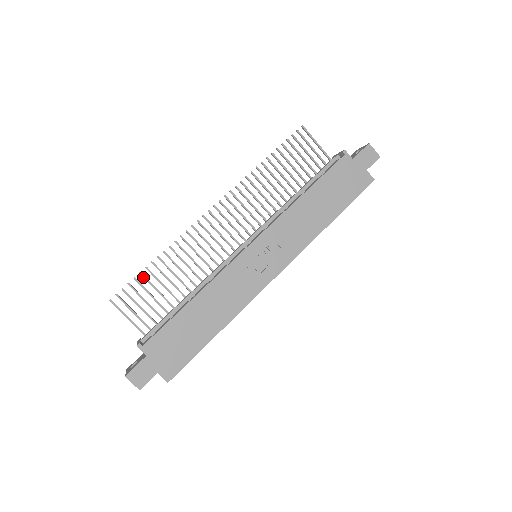
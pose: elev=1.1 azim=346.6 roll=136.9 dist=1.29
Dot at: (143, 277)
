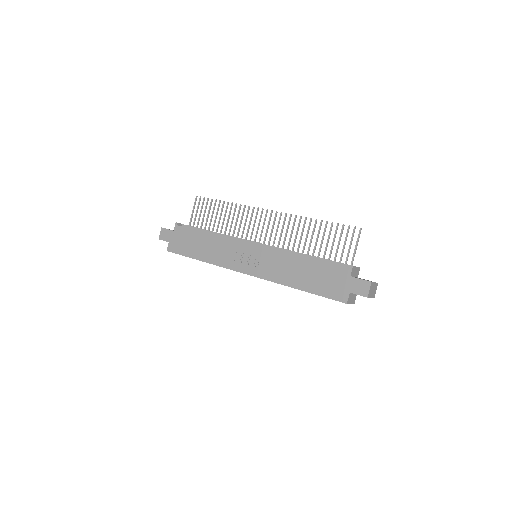
Dot at: (215, 203)
